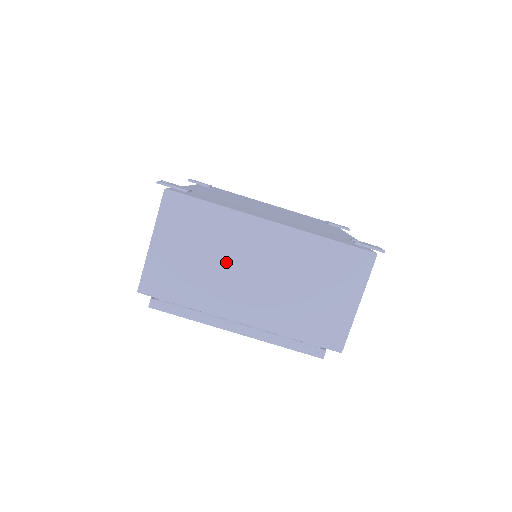
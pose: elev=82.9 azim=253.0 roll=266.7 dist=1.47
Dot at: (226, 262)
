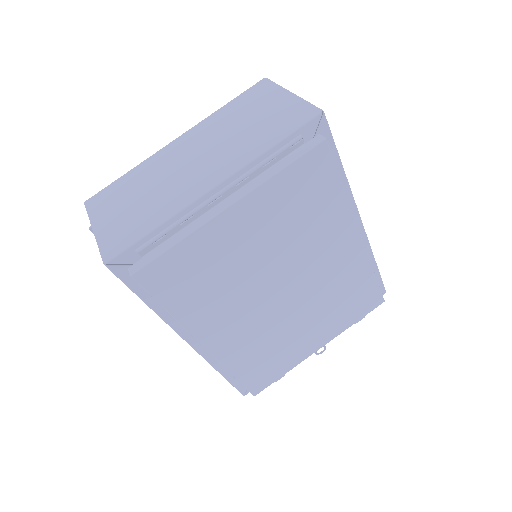
Dot at: (163, 179)
